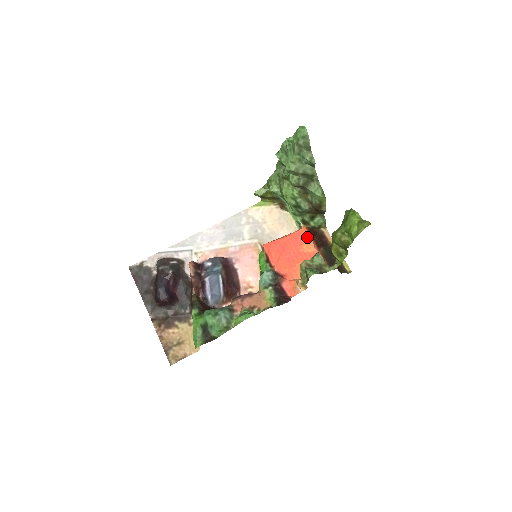
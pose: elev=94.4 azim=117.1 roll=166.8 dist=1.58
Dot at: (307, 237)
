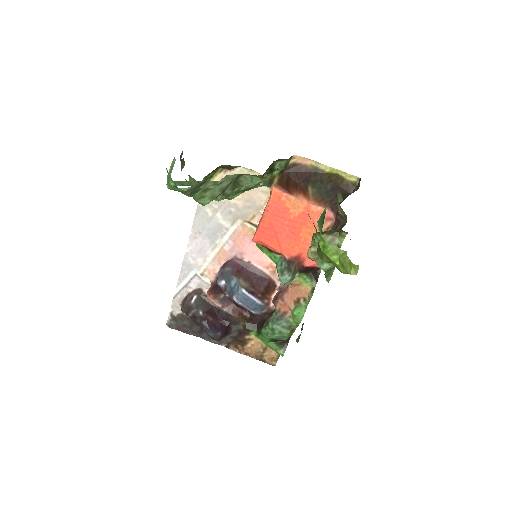
Dot at: (285, 198)
